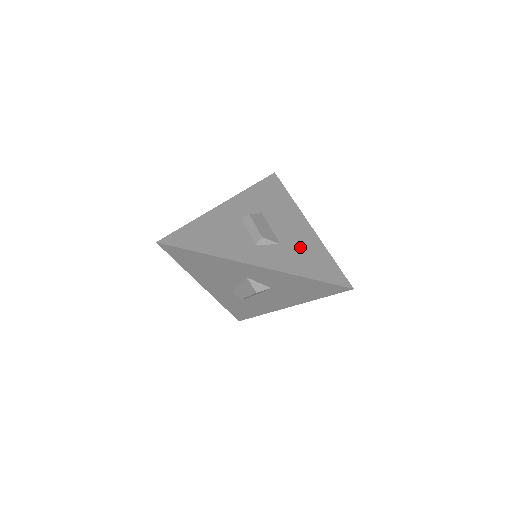
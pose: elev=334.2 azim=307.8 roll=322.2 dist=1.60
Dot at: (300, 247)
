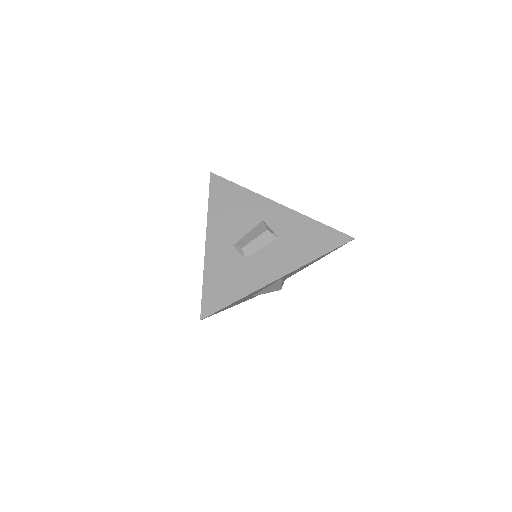
Dot at: occluded
